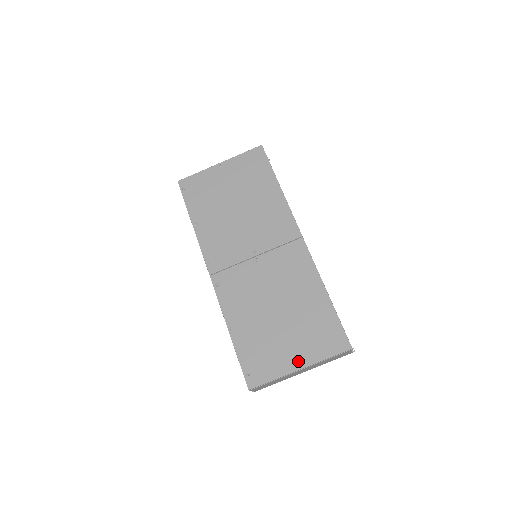
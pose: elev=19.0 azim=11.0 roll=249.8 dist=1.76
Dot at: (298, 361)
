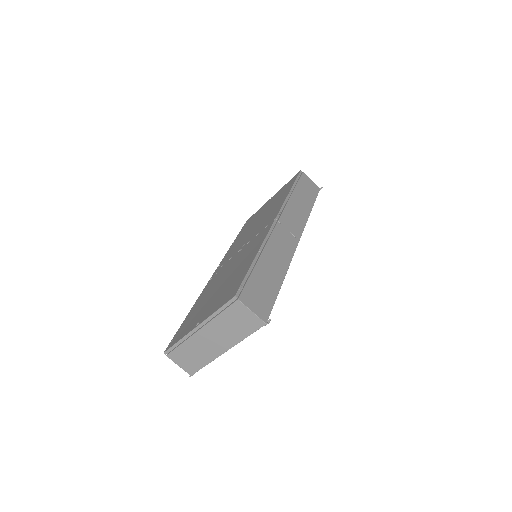
Dot at: (200, 320)
